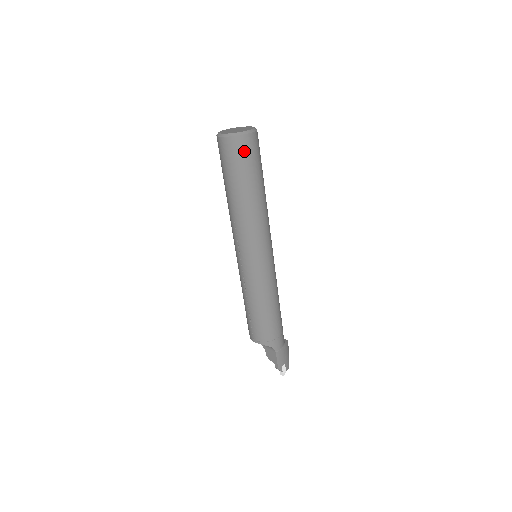
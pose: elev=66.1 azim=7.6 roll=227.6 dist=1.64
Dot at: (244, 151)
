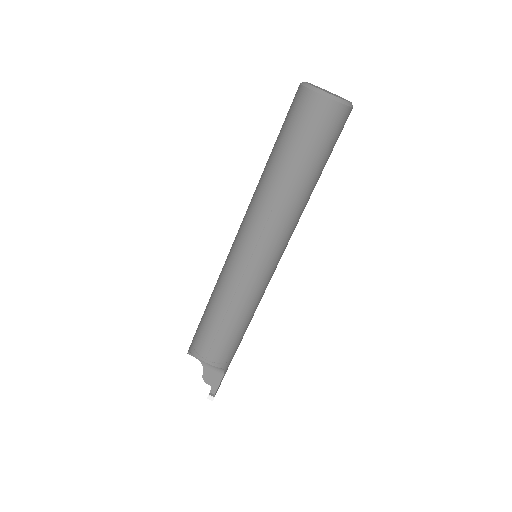
Dot at: (339, 128)
